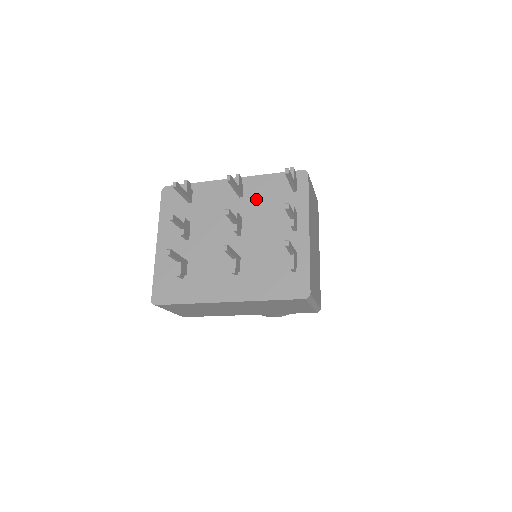
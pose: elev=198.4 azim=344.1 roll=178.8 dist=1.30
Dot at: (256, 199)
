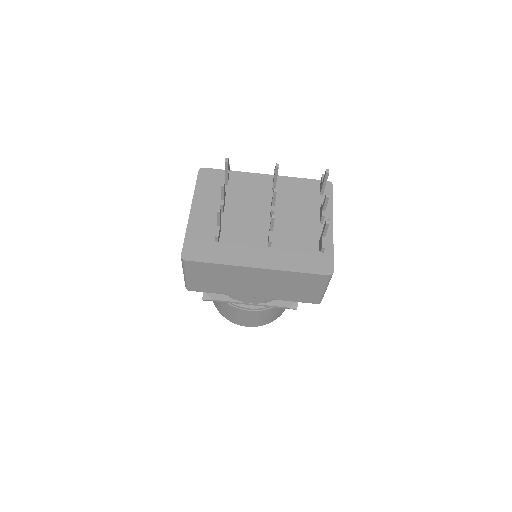
Dot at: (287, 194)
